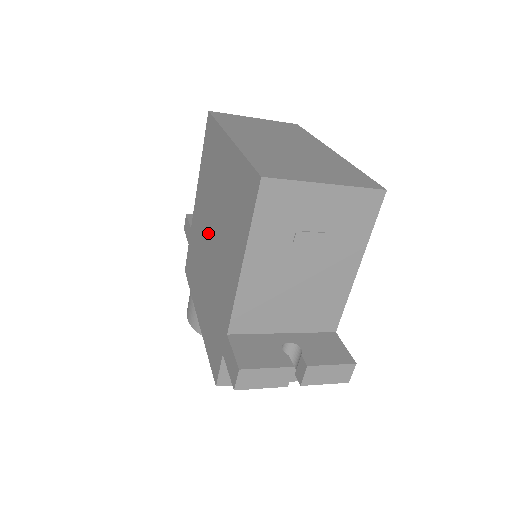
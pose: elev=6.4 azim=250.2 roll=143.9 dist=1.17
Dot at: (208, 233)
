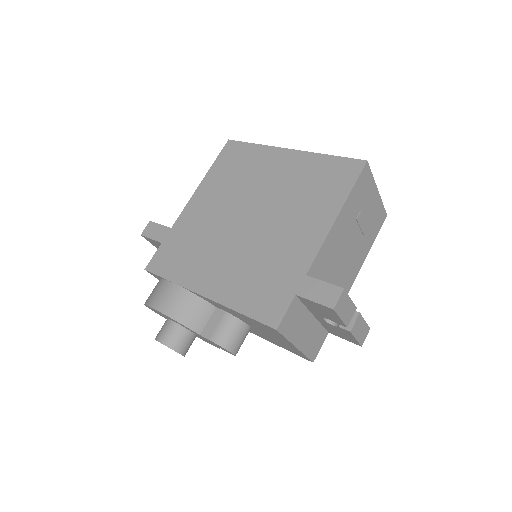
Dot at: (237, 218)
